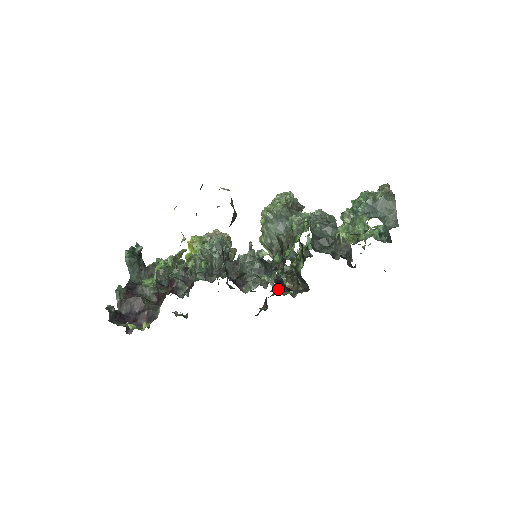
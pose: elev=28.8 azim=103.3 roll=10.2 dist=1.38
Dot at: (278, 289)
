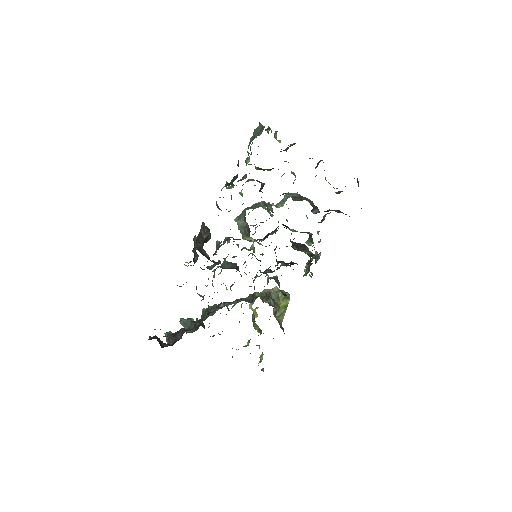
Dot at: occluded
